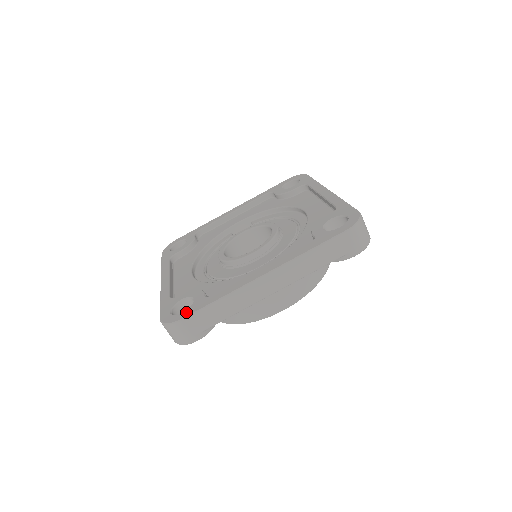
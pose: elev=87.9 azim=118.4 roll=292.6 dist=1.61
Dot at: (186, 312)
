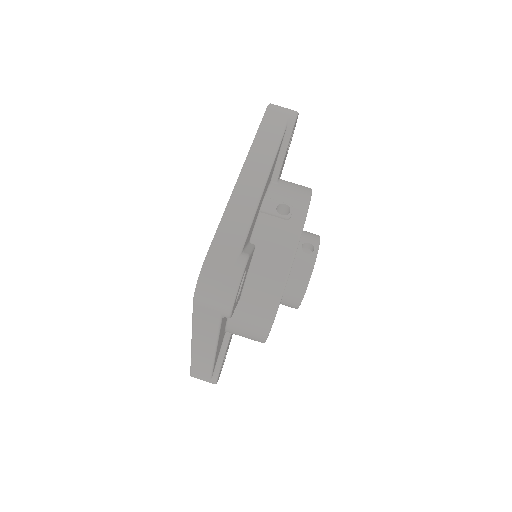
Dot at: occluded
